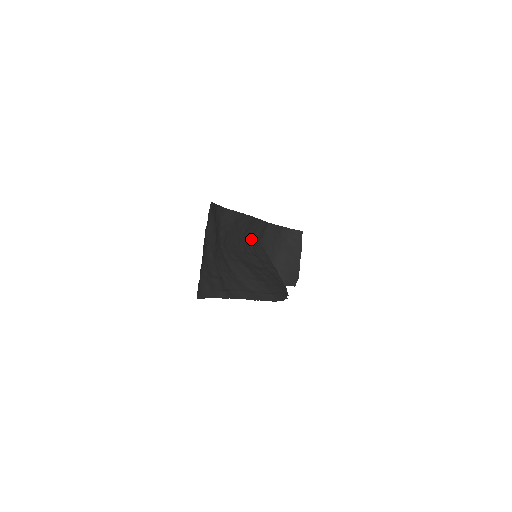
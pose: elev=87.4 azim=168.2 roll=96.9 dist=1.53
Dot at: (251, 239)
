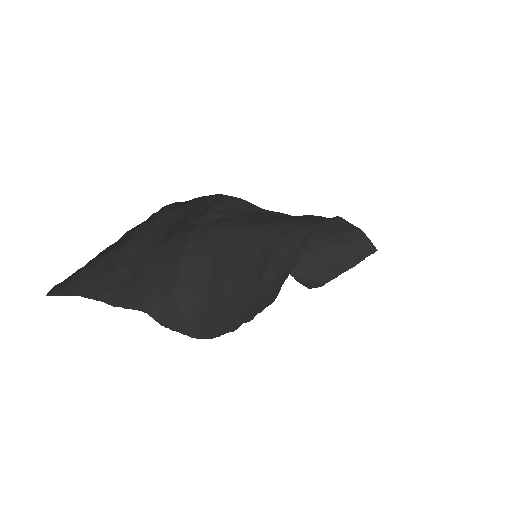
Dot at: (286, 224)
